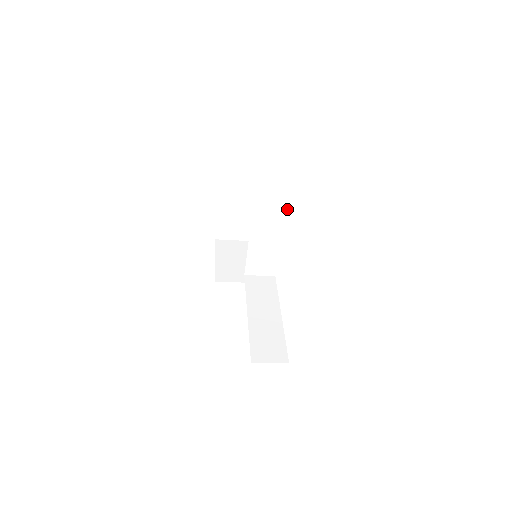
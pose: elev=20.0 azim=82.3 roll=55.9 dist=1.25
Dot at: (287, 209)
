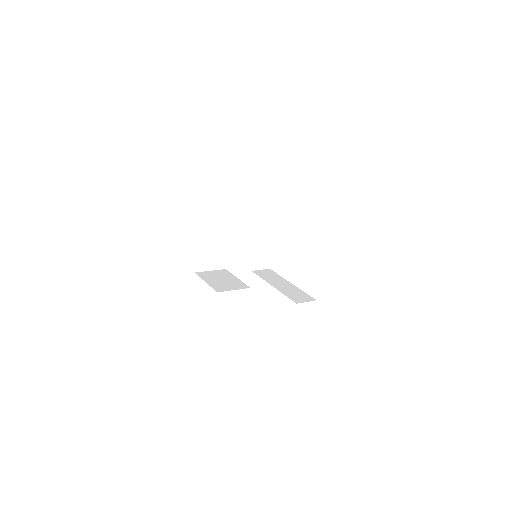
Dot at: (276, 215)
